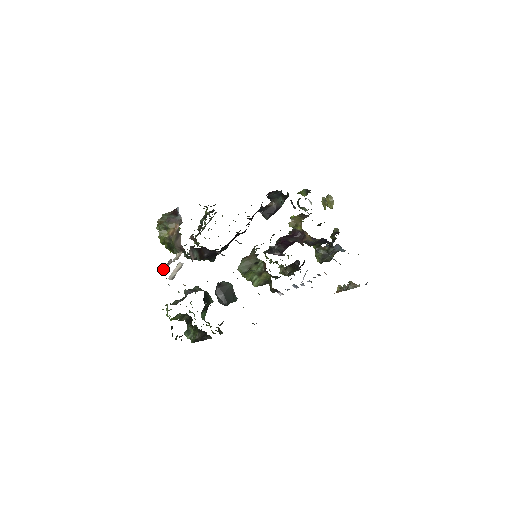
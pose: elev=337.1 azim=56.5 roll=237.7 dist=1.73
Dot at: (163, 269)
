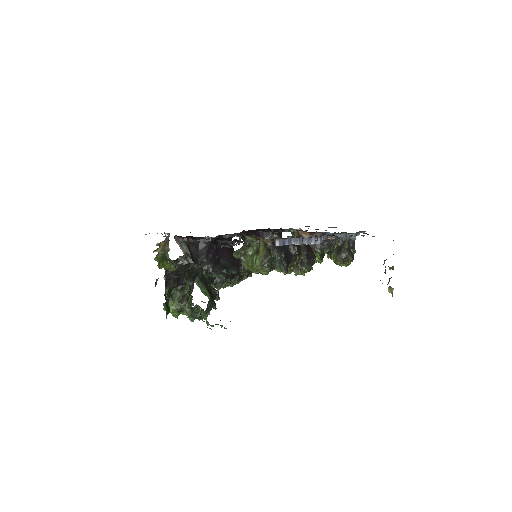
Dot at: occluded
